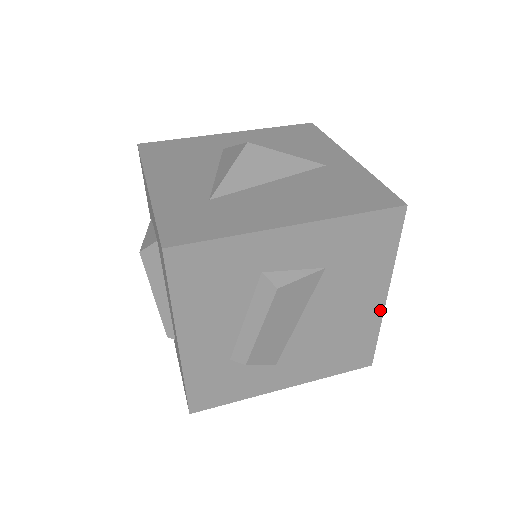
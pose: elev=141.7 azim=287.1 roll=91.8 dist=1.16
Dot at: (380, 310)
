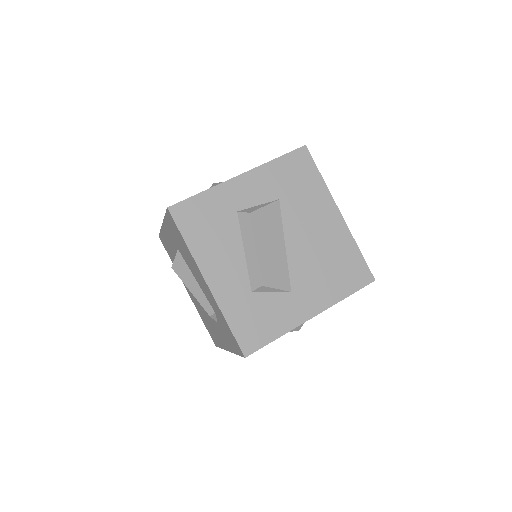
Dot at: (344, 226)
